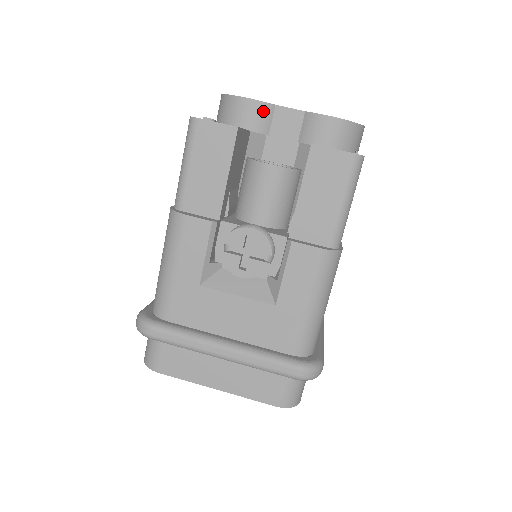
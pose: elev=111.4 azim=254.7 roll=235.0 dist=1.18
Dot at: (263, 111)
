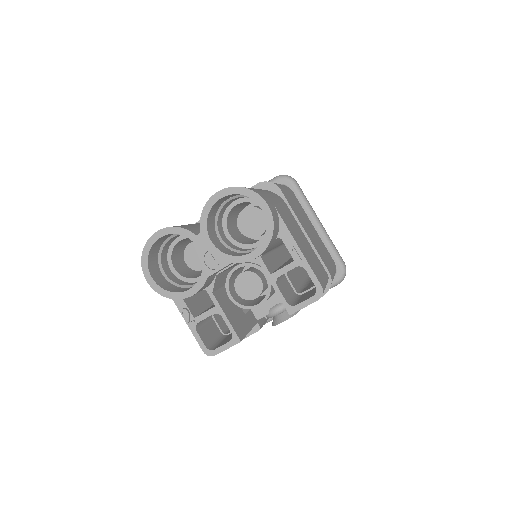
Dot at: (205, 285)
